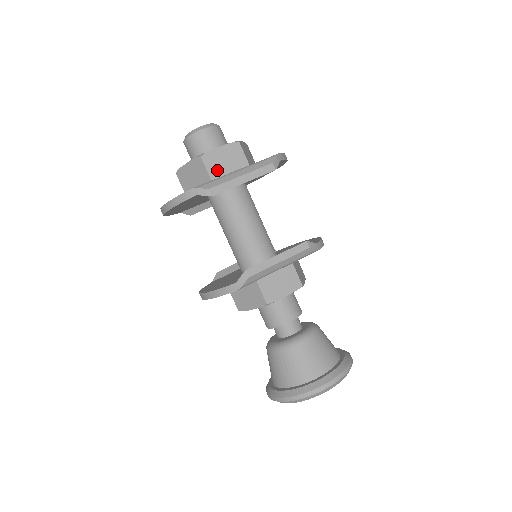
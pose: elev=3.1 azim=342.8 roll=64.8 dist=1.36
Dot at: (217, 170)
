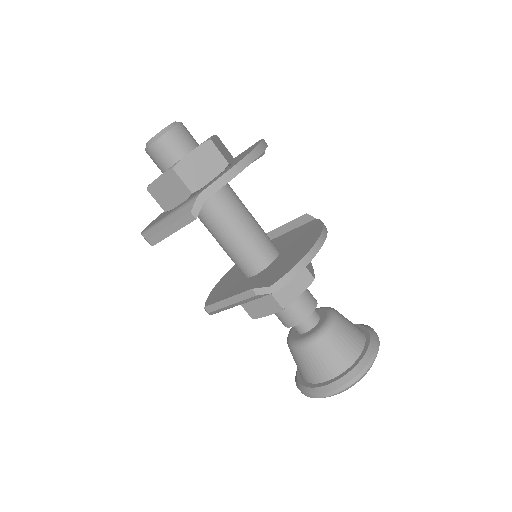
Dot at: (165, 201)
